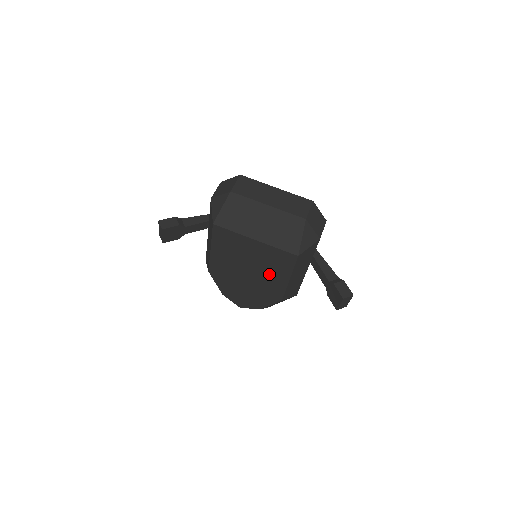
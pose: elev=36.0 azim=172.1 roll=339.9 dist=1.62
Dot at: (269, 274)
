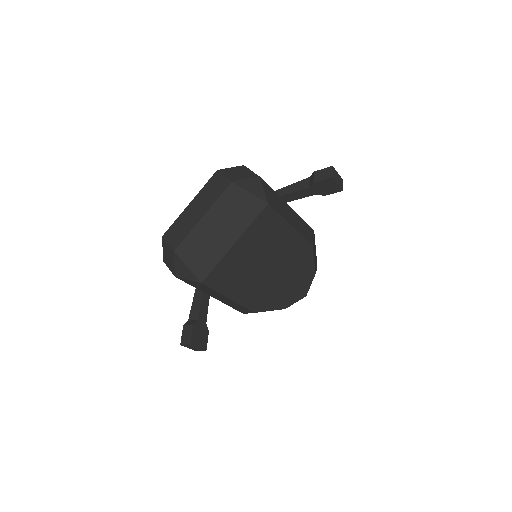
Dot at: (278, 246)
